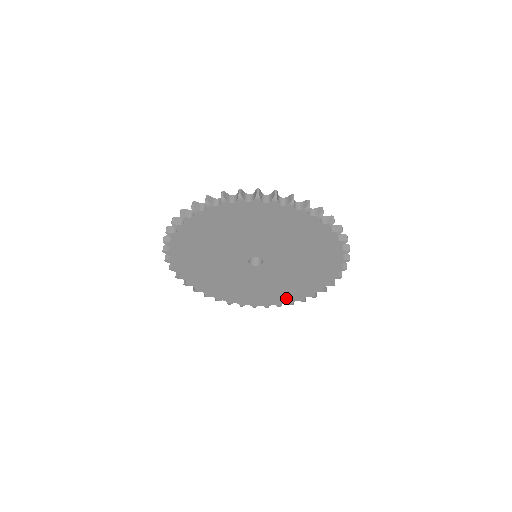
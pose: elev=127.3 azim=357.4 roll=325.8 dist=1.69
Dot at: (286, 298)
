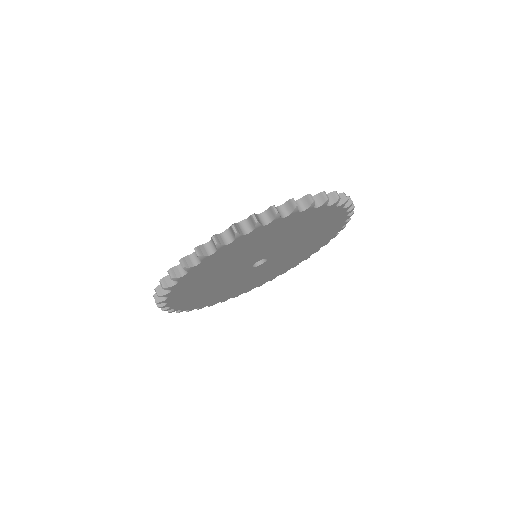
Dot at: (249, 288)
